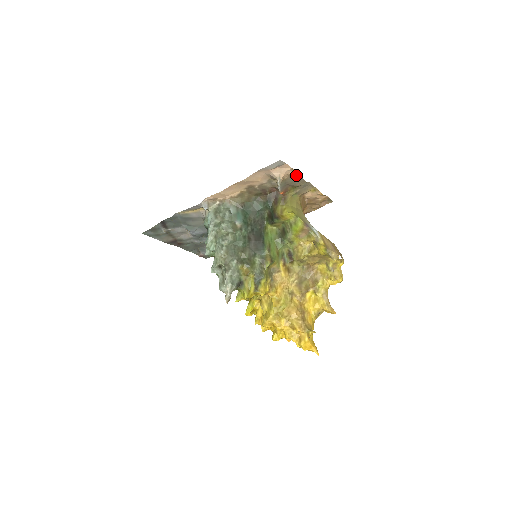
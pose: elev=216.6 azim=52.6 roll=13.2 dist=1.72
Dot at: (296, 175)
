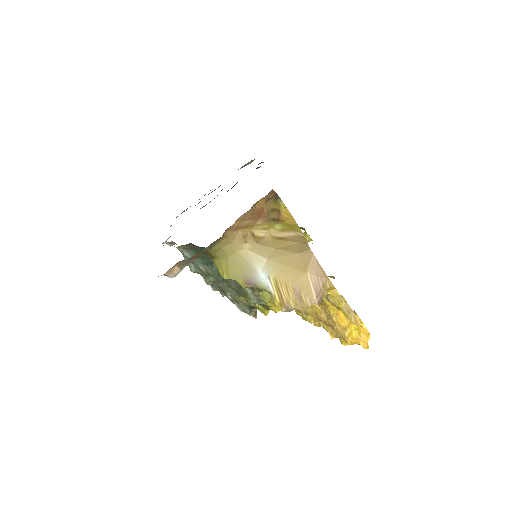
Dot at: occluded
